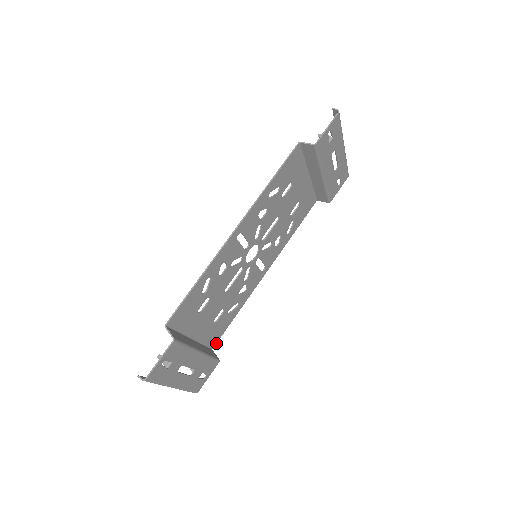
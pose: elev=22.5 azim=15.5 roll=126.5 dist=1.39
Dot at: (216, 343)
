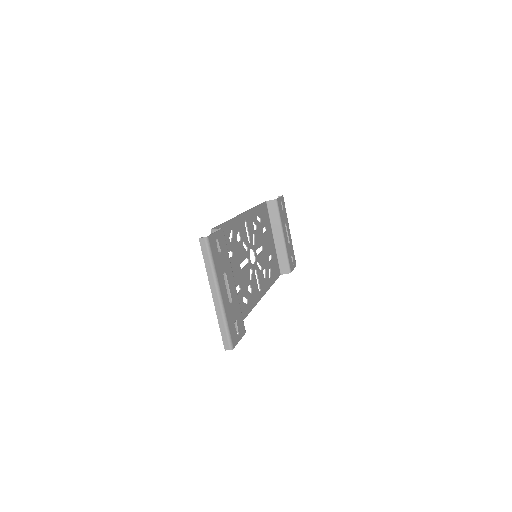
Dot at: occluded
